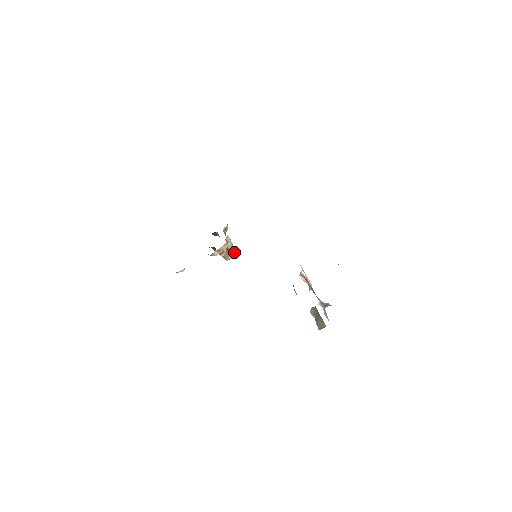
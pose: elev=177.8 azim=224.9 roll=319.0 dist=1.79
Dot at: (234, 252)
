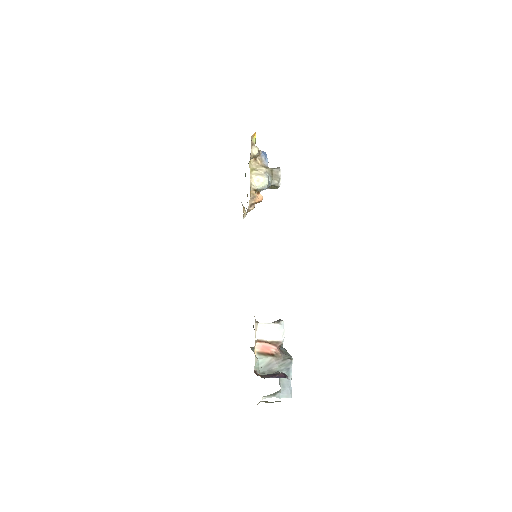
Dot at: (276, 181)
